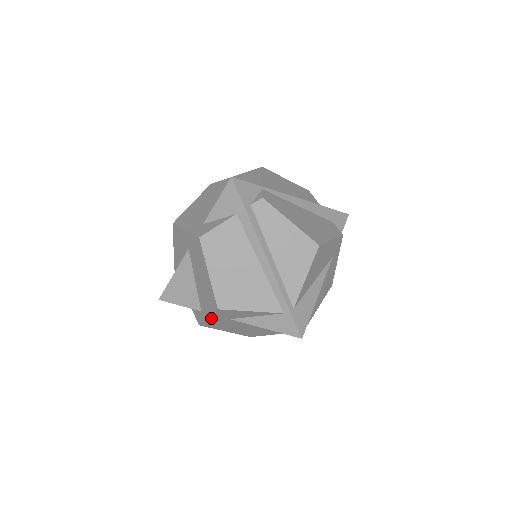
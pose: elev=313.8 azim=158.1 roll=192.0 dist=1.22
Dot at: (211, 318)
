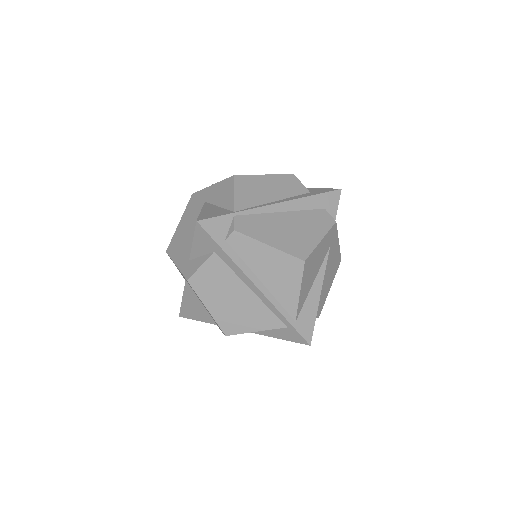
Dot at: occluded
